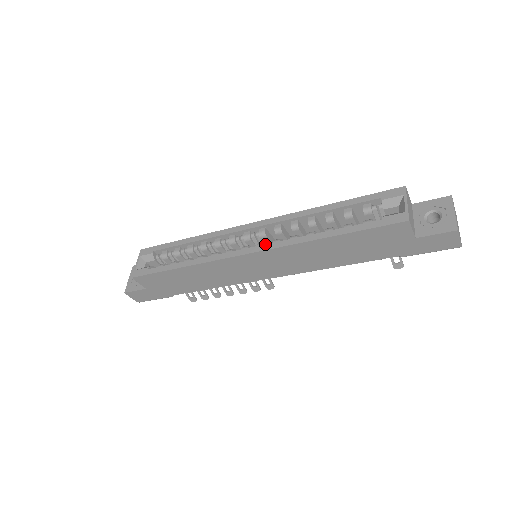
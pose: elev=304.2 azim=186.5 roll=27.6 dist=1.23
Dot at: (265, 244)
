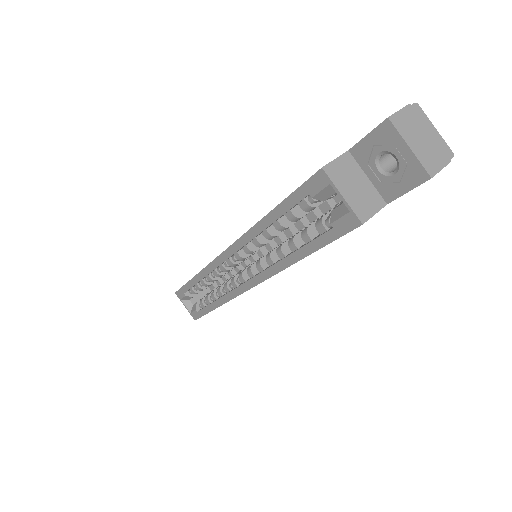
Dot at: (253, 277)
